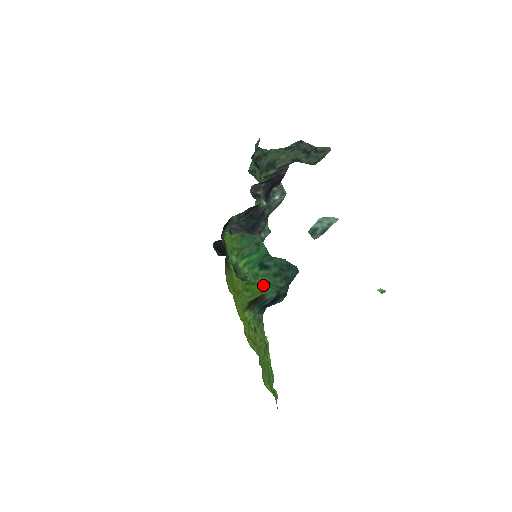
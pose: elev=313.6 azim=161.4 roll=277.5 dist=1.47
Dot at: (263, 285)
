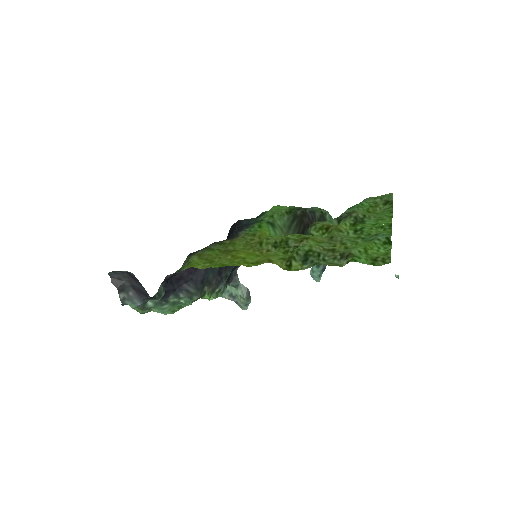
Dot at: occluded
